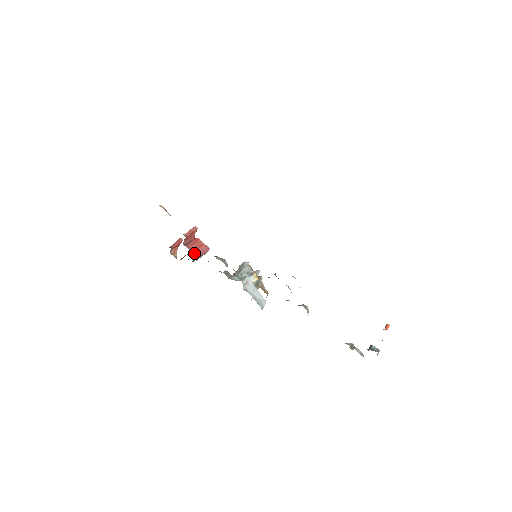
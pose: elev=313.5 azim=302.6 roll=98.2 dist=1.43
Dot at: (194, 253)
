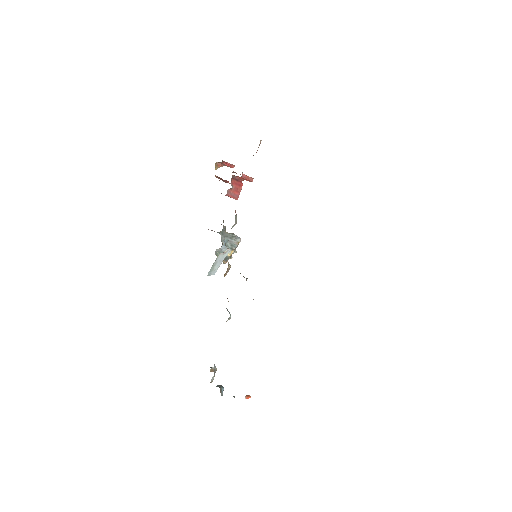
Dot at: (229, 189)
